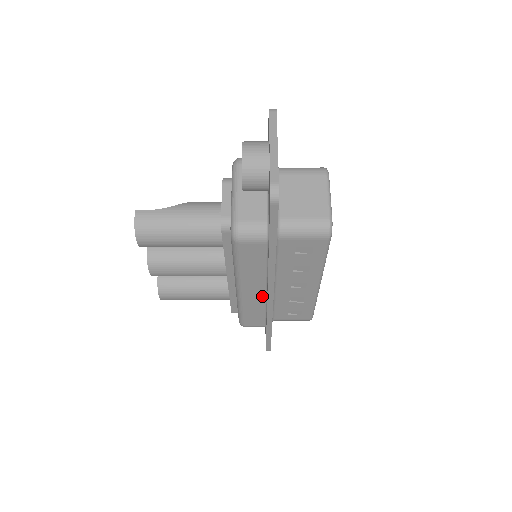
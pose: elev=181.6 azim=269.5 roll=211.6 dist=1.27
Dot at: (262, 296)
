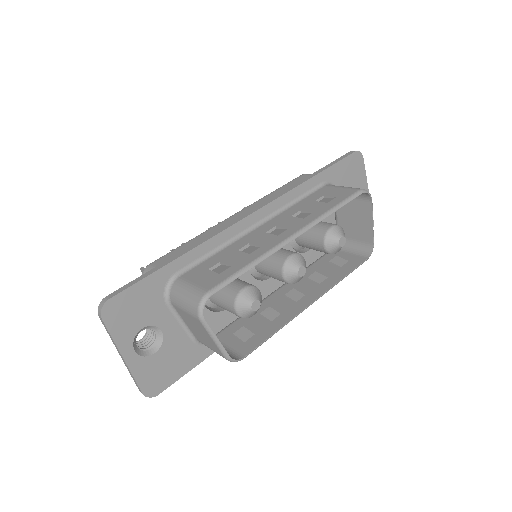
Dot at: occluded
